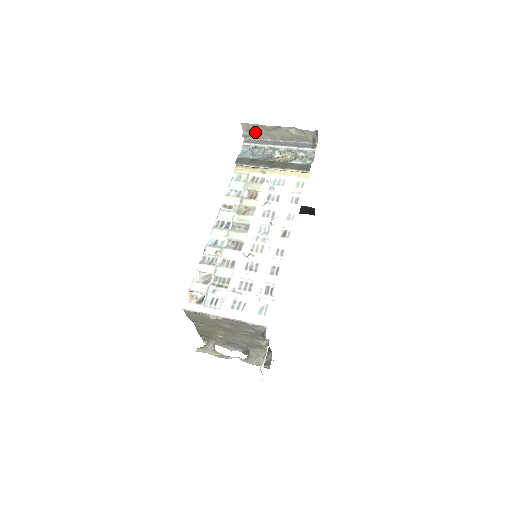
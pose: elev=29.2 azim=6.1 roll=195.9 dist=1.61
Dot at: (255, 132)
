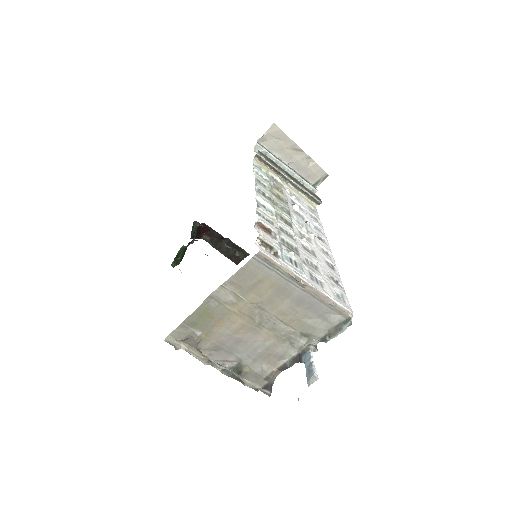
Dot at: (275, 141)
